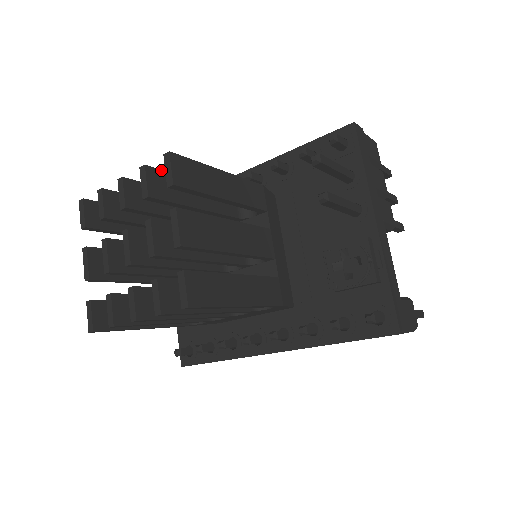
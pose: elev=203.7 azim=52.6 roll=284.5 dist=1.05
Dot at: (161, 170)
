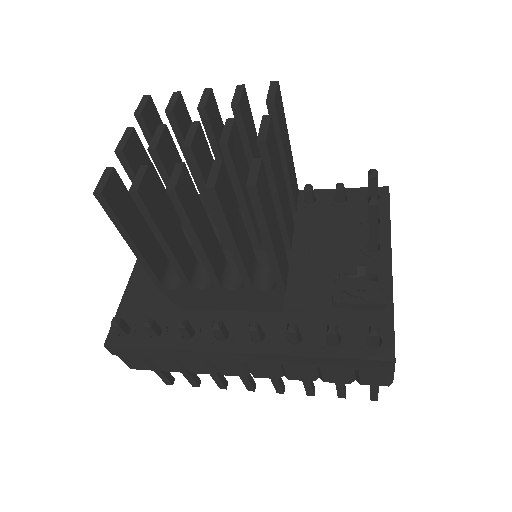
Dot at: occluded
